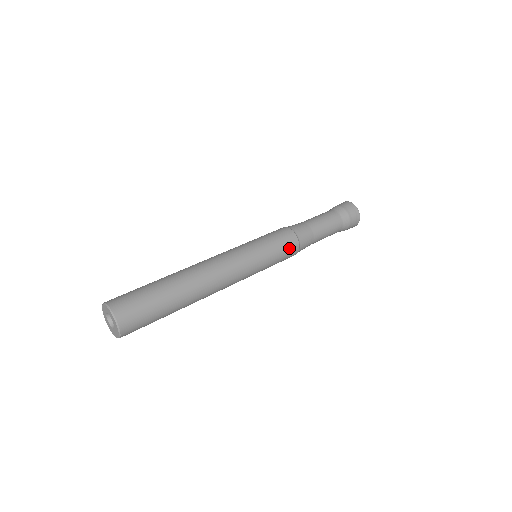
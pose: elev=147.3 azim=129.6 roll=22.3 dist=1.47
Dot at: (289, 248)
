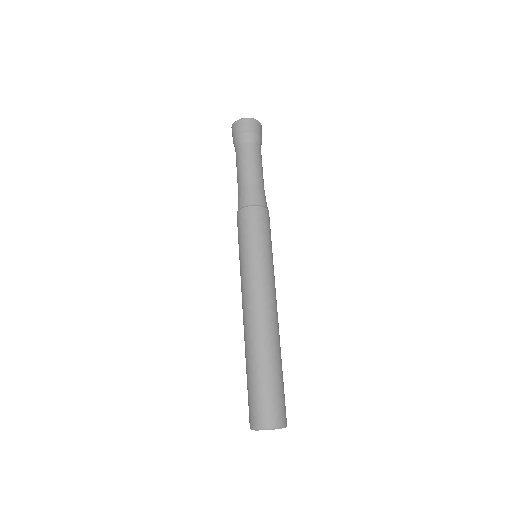
Dot at: (263, 220)
